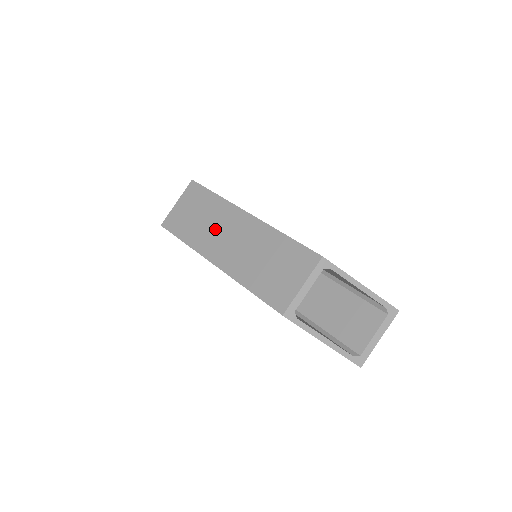
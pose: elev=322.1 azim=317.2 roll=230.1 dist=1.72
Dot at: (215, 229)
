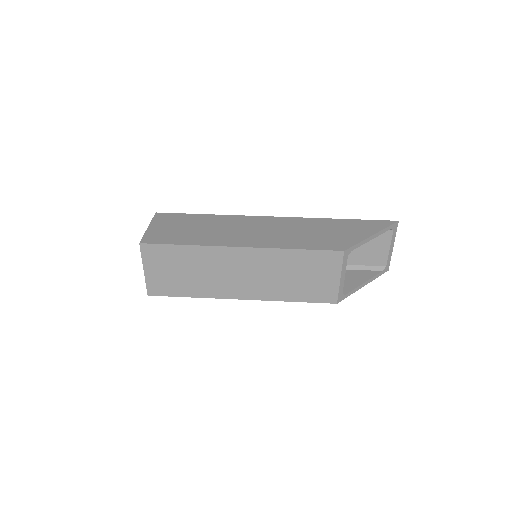
Dot at: (215, 274)
